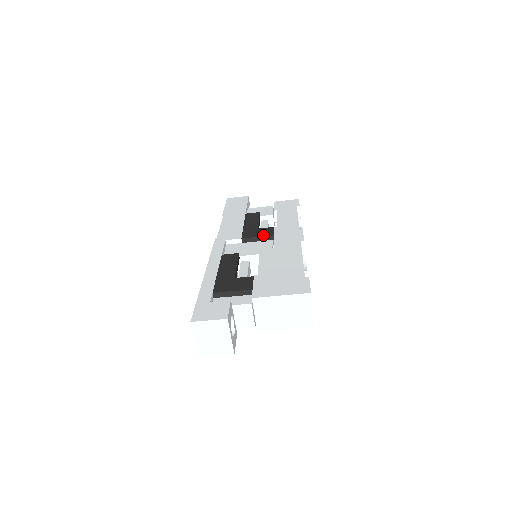
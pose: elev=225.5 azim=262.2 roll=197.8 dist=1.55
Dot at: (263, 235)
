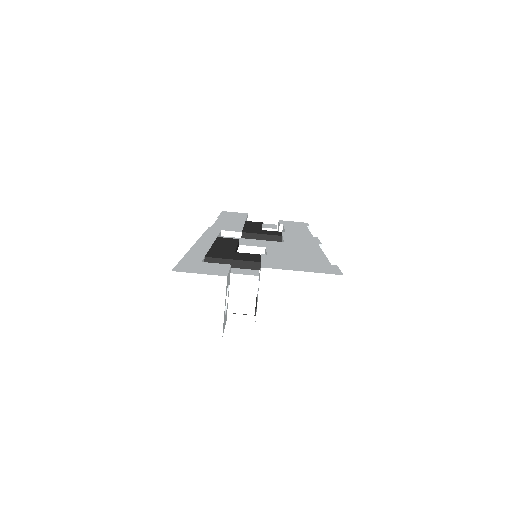
Dot at: (269, 234)
